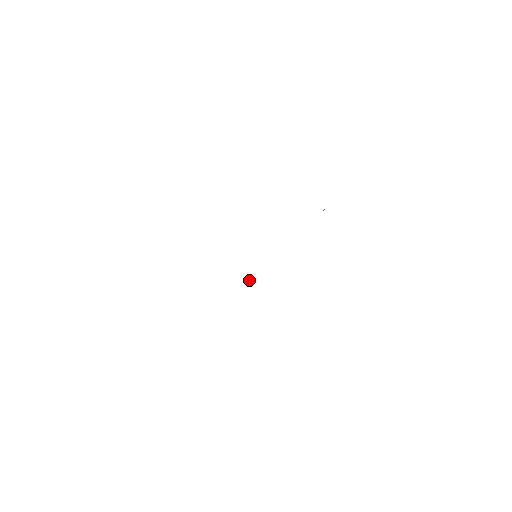
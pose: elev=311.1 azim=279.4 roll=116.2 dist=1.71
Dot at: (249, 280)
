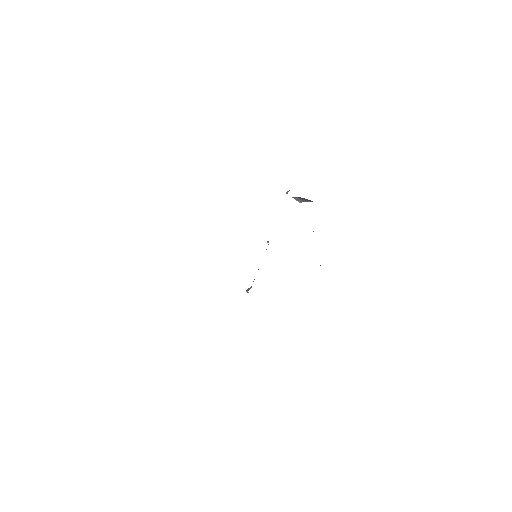
Dot at: (249, 289)
